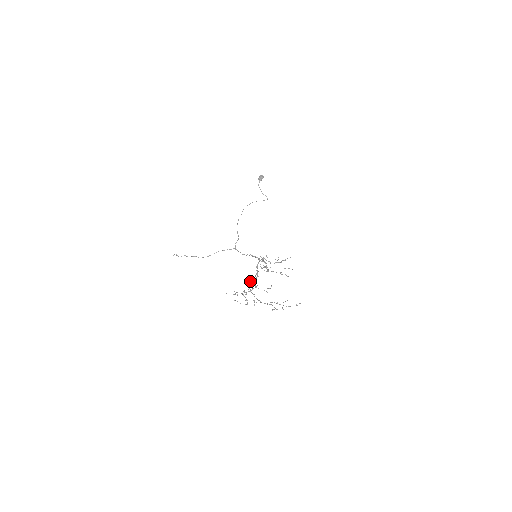
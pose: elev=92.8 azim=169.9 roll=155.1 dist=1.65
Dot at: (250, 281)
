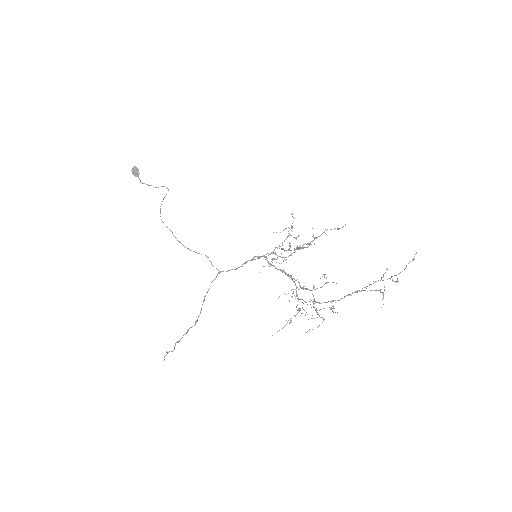
Dot at: occluded
